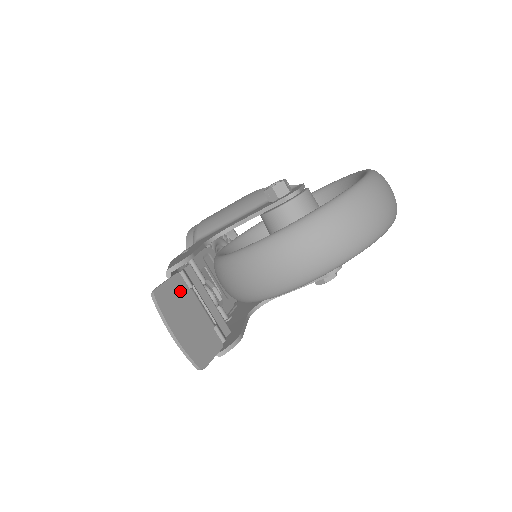
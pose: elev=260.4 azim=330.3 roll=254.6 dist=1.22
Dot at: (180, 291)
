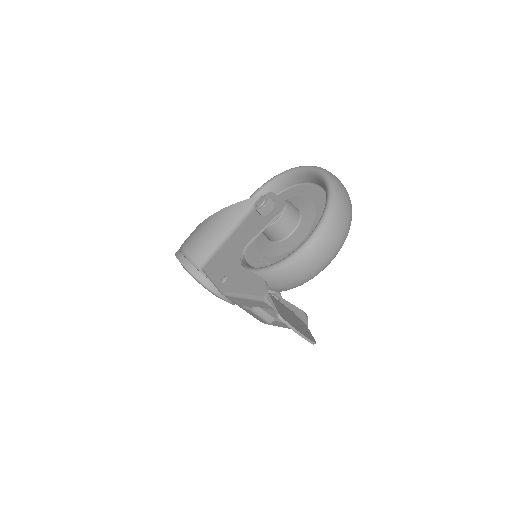
Dot at: (279, 306)
